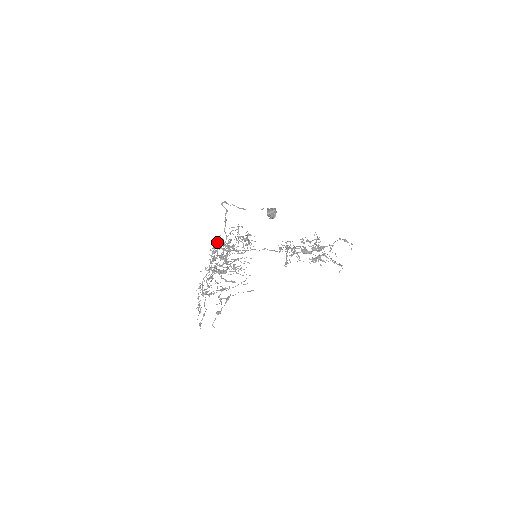
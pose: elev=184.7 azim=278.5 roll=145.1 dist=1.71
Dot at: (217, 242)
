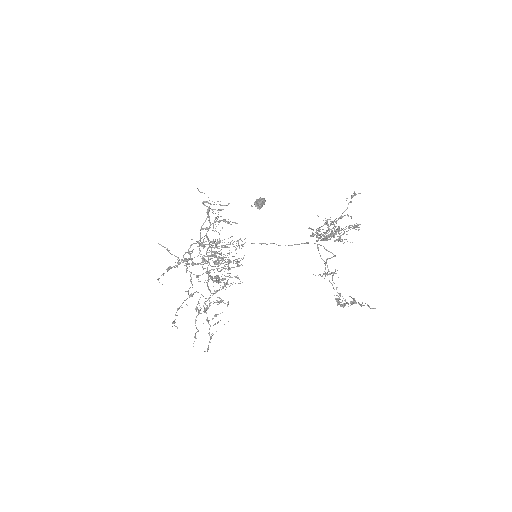
Dot at: occluded
